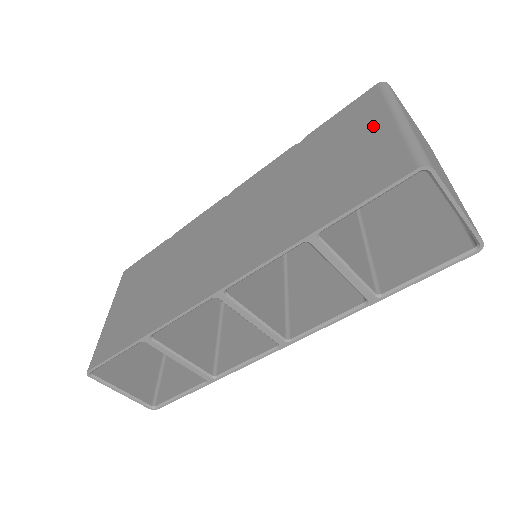
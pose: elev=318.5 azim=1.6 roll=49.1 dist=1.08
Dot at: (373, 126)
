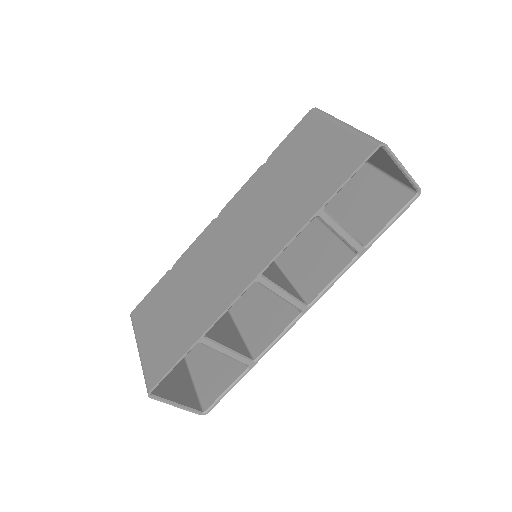
Dot at: (326, 134)
